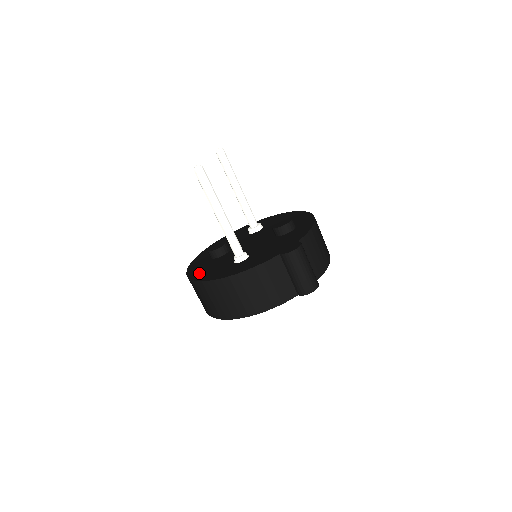
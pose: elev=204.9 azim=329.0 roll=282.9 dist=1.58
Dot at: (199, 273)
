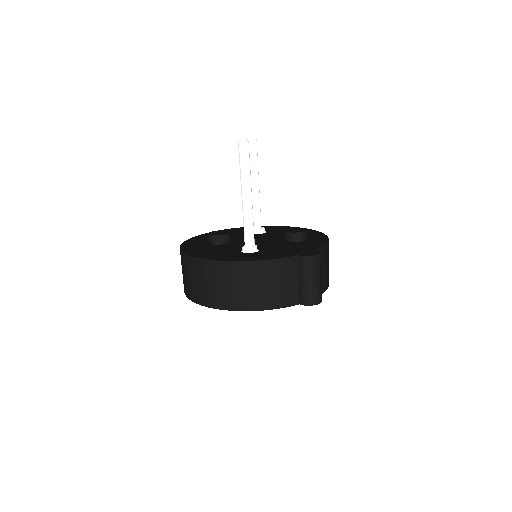
Dot at: (198, 252)
